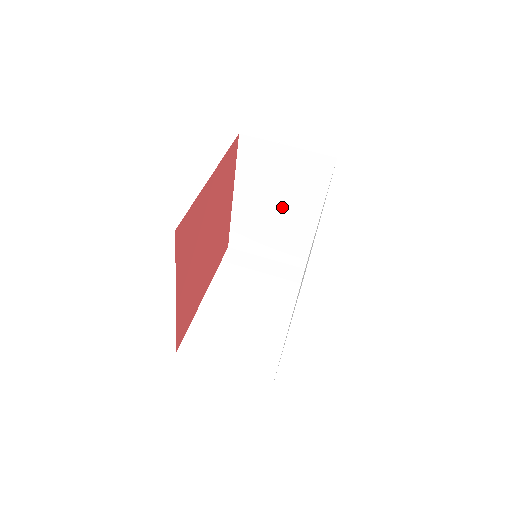
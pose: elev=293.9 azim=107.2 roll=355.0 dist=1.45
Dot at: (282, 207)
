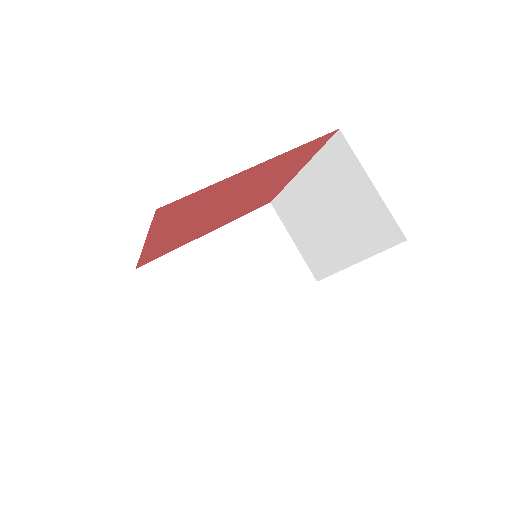
Dot at: (332, 223)
